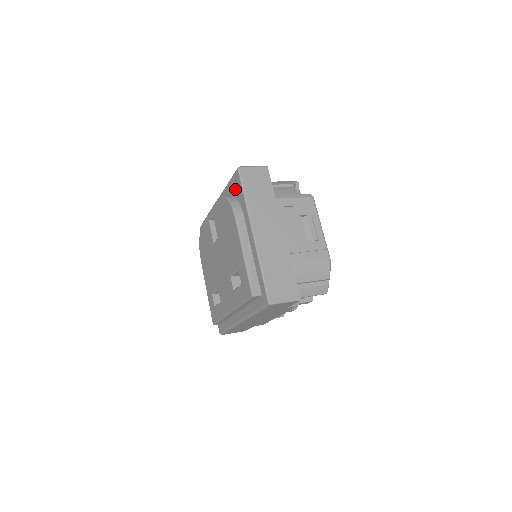
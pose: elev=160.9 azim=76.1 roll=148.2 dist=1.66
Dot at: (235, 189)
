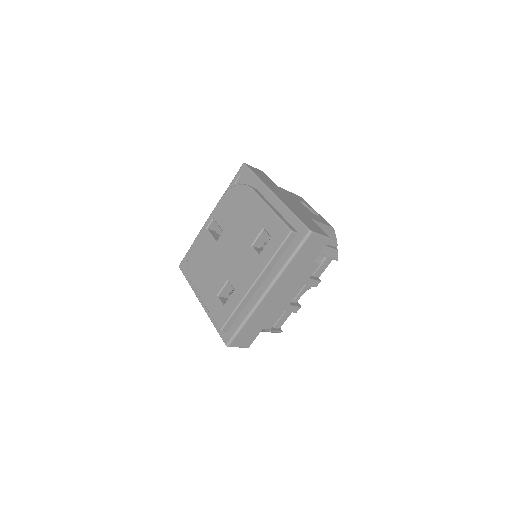
Dot at: (242, 181)
